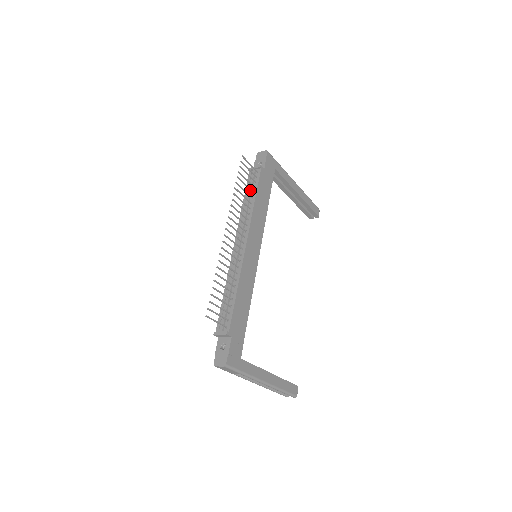
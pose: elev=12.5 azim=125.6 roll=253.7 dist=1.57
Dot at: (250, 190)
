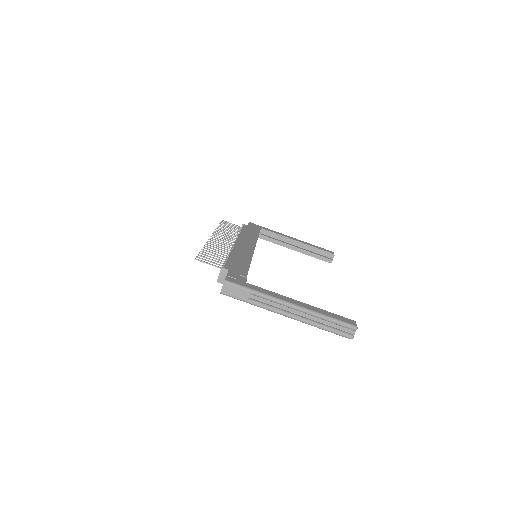
Dot at: (236, 231)
